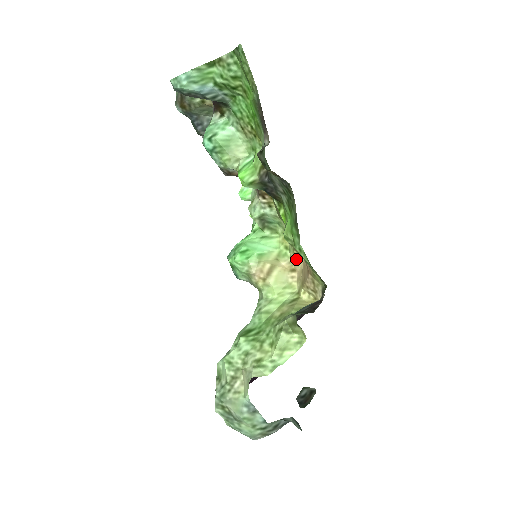
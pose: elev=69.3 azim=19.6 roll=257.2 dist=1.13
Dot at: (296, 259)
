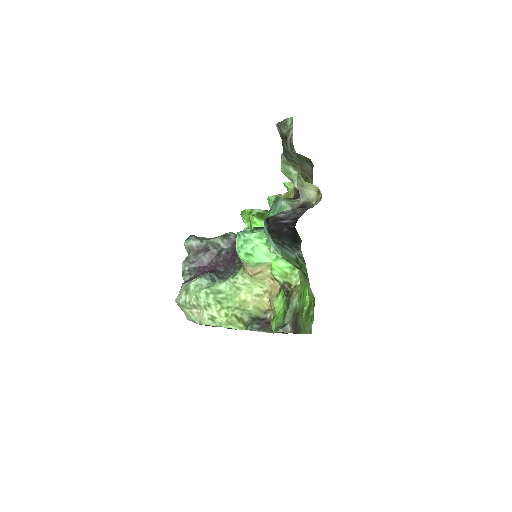
Dot at: occluded
